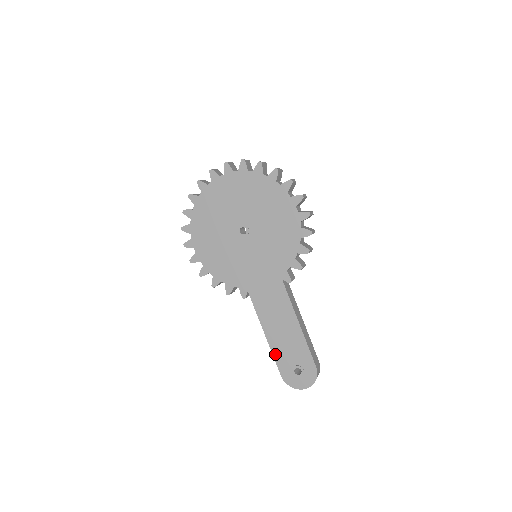
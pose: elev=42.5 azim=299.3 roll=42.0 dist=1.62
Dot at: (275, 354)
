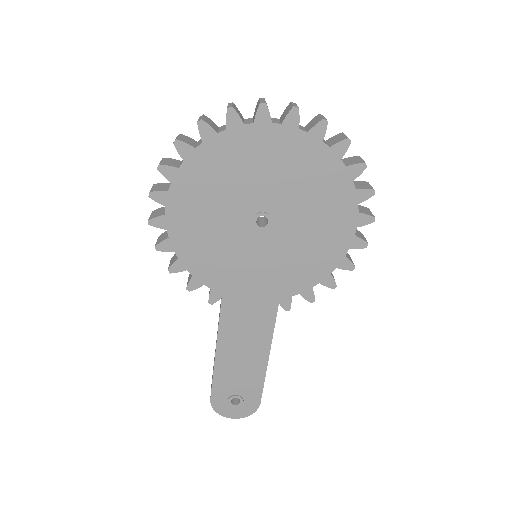
Dot at: (217, 376)
